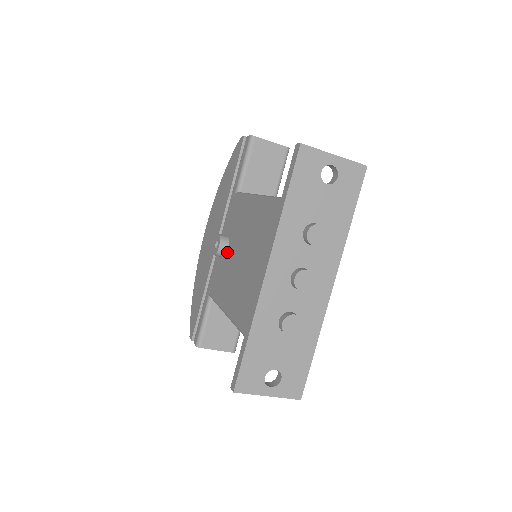
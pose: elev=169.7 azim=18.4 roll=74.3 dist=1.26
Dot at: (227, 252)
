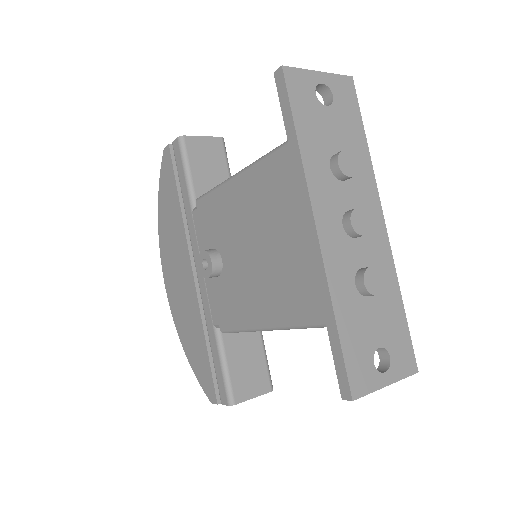
Dot at: (223, 265)
